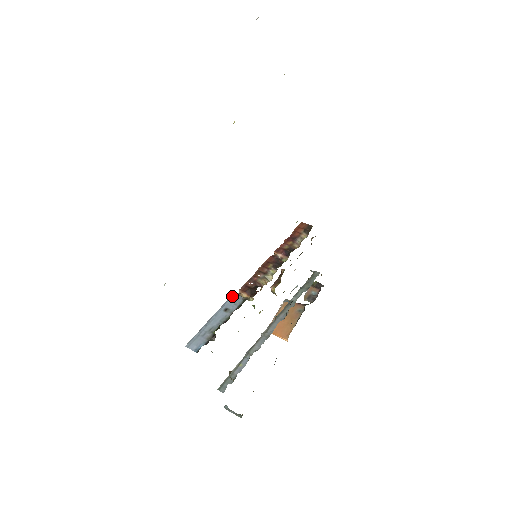
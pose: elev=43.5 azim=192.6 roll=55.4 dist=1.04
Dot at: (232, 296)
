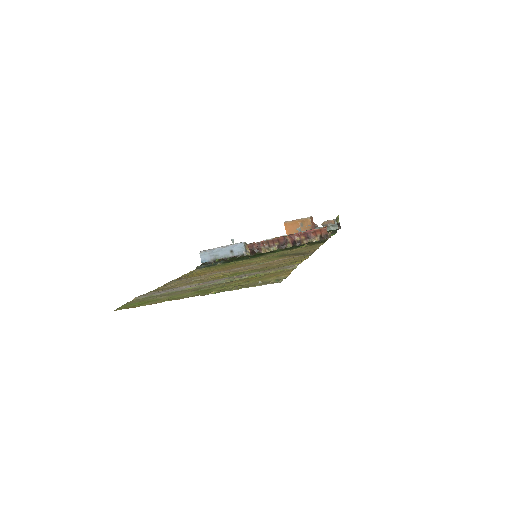
Dot at: (241, 245)
